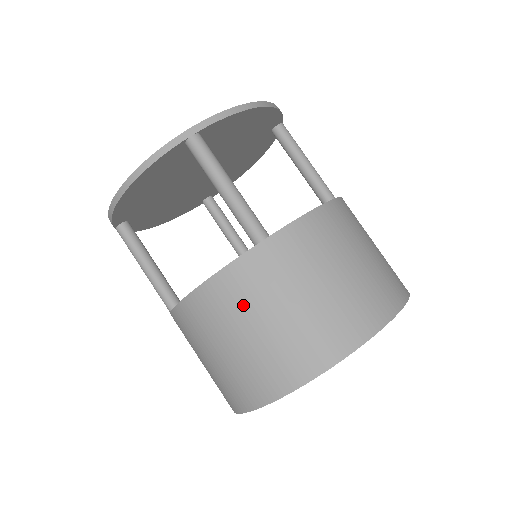
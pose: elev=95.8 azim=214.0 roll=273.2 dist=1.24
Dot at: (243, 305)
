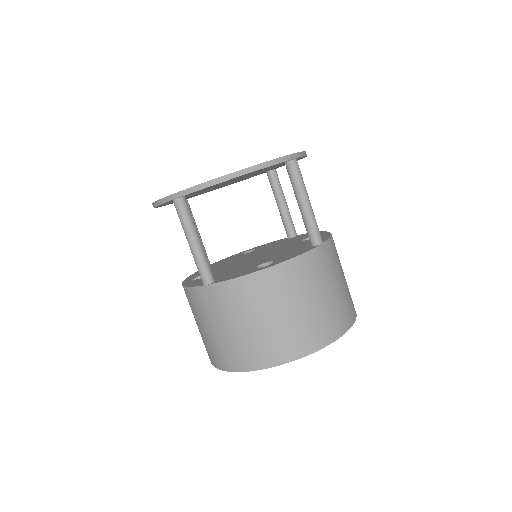
Dot at: (196, 312)
